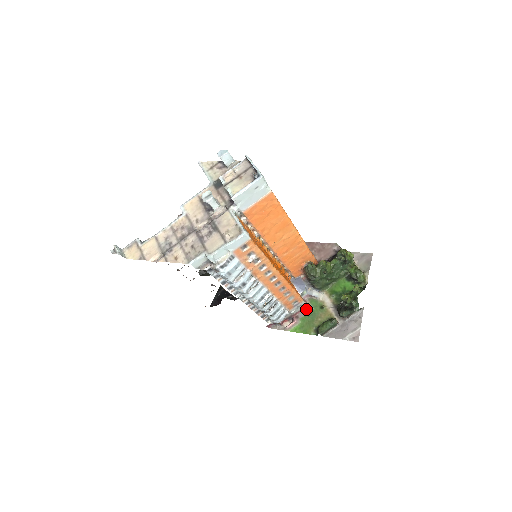
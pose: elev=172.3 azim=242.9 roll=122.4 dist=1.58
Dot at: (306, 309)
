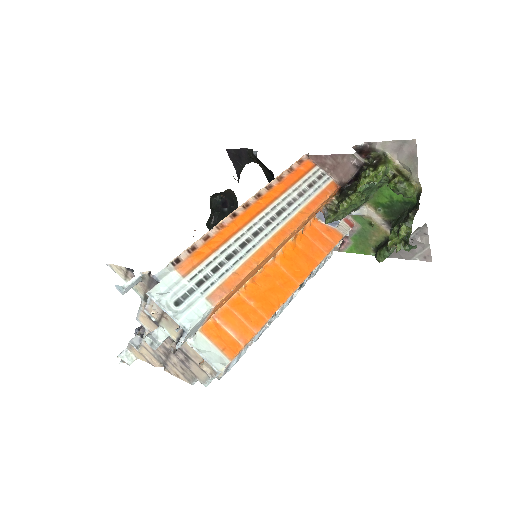
Dot at: (353, 228)
